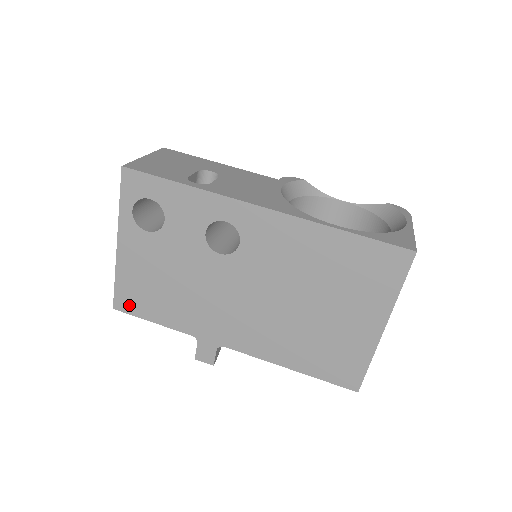
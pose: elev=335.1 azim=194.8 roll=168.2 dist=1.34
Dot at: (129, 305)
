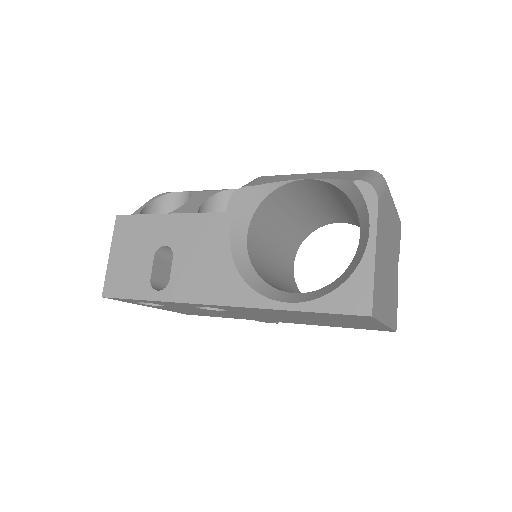
Dot at: (193, 314)
